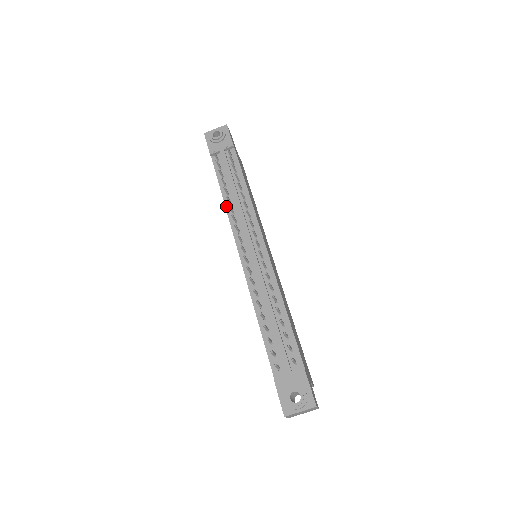
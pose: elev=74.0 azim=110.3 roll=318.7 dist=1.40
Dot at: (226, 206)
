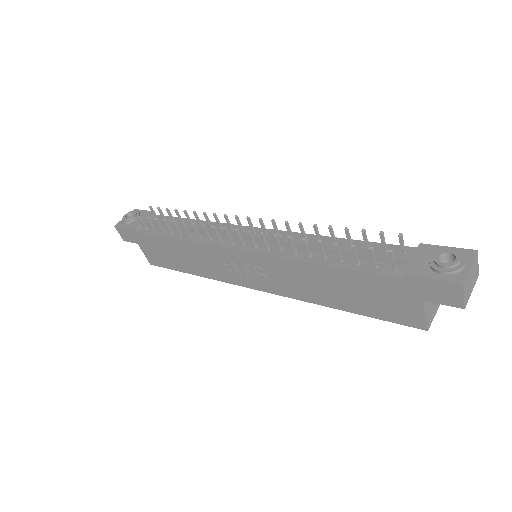
Dot at: (187, 240)
